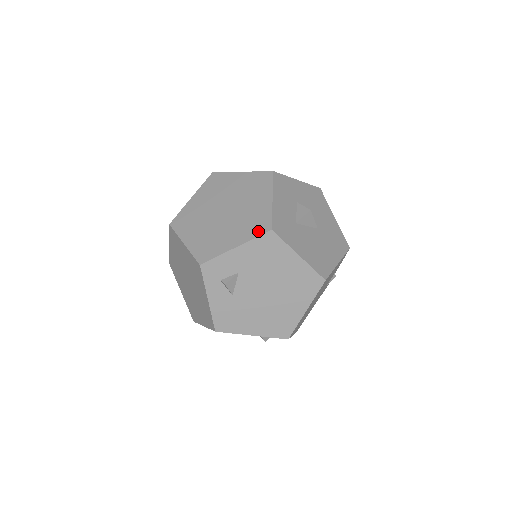
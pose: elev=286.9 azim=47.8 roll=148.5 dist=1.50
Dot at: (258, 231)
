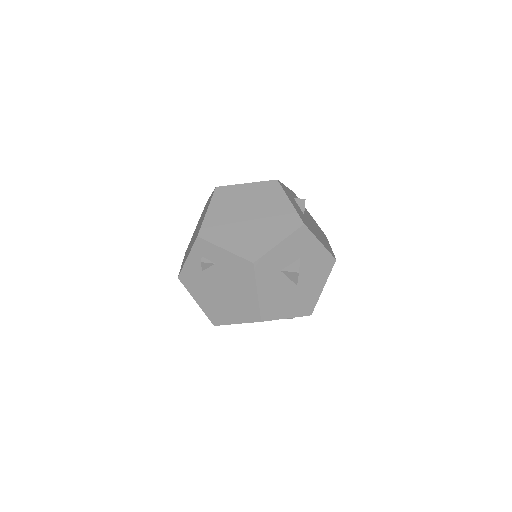
Dot at: (247, 254)
